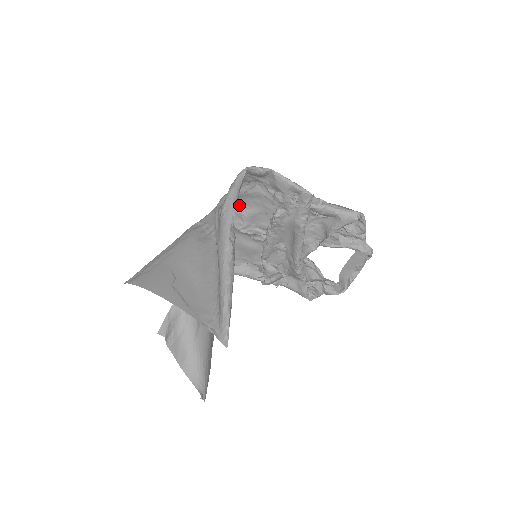
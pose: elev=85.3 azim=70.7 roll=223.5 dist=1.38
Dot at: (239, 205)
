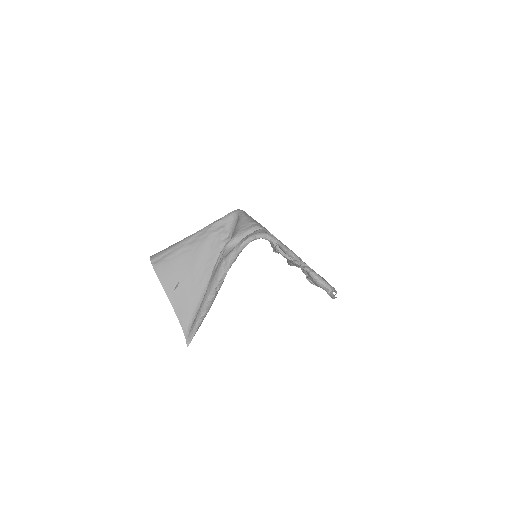
Dot at: occluded
